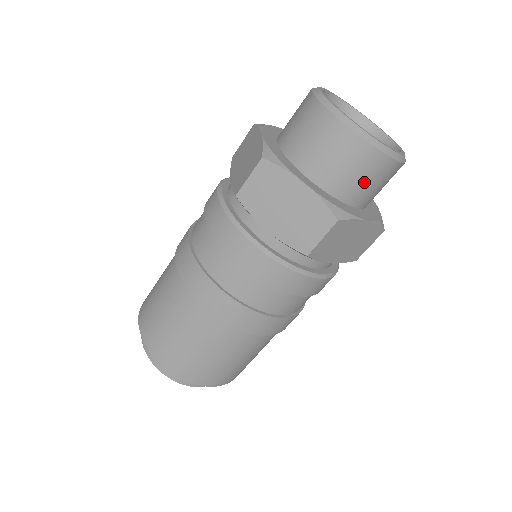
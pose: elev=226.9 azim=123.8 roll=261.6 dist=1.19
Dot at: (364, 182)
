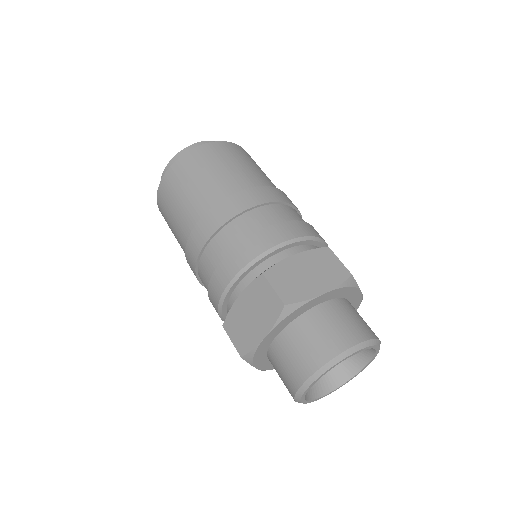
Dot at: occluded
